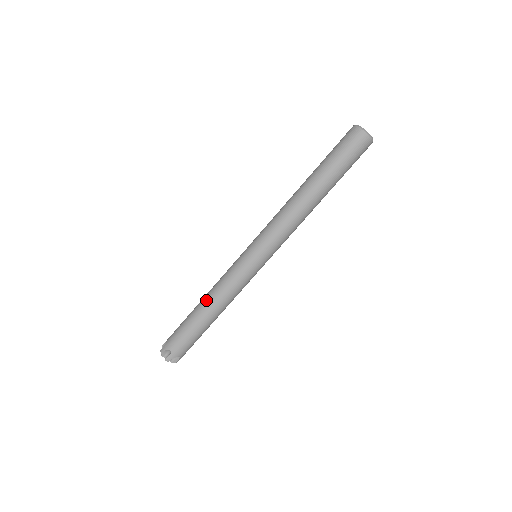
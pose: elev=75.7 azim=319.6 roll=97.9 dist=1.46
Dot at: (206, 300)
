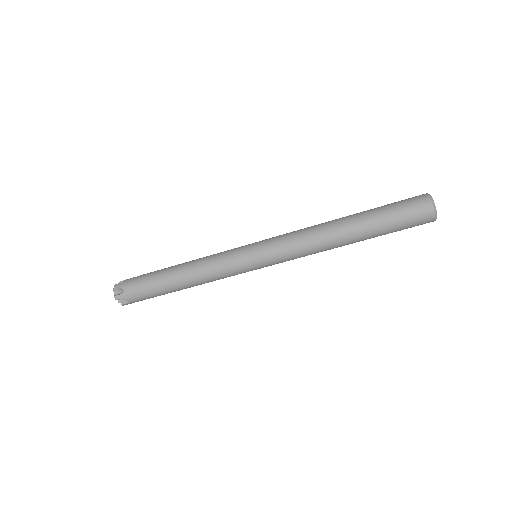
Dot at: (187, 279)
